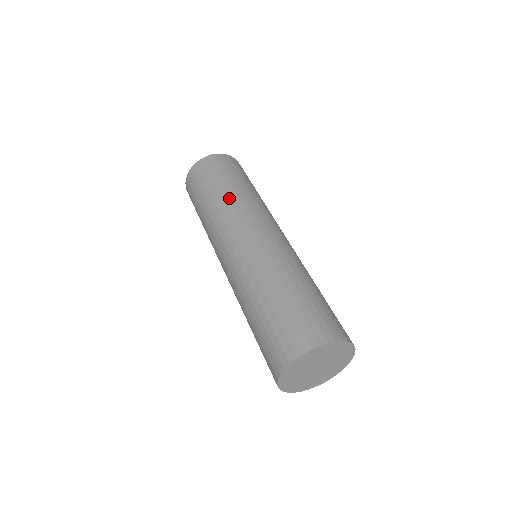
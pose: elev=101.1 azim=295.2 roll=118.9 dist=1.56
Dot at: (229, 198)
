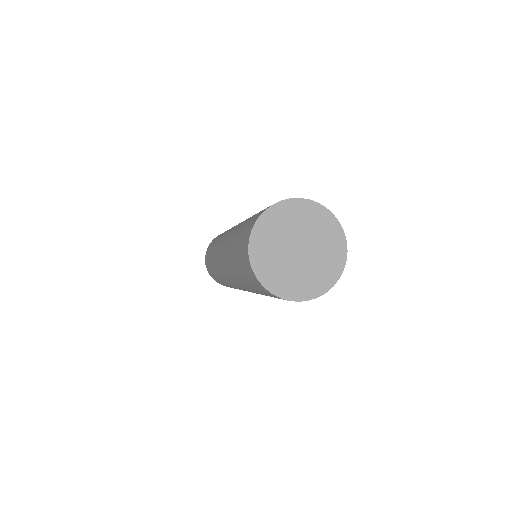
Dot at: (215, 244)
